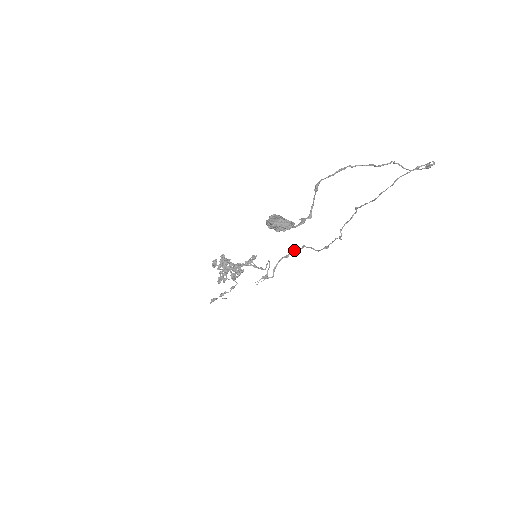
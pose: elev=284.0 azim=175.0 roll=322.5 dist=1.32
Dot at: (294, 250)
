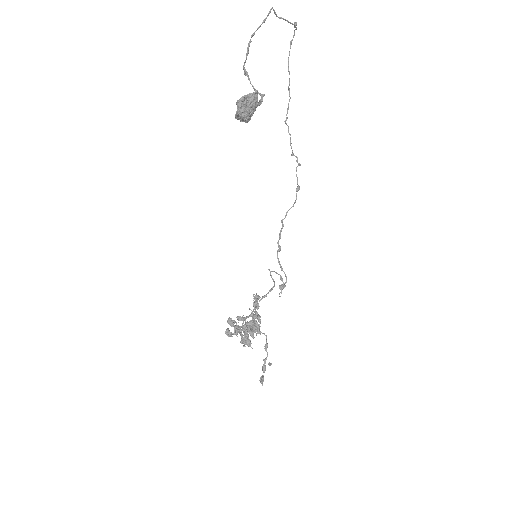
Dot at: (279, 236)
